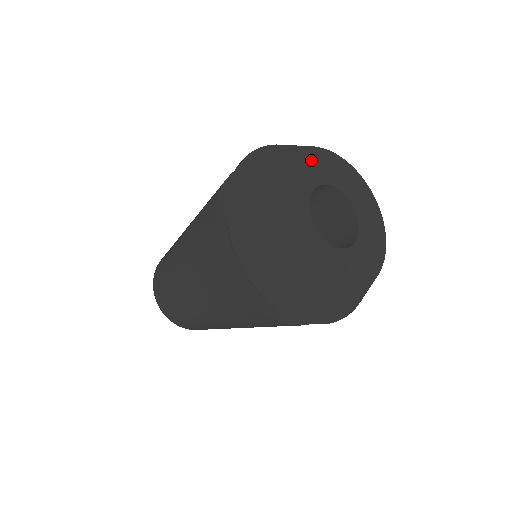
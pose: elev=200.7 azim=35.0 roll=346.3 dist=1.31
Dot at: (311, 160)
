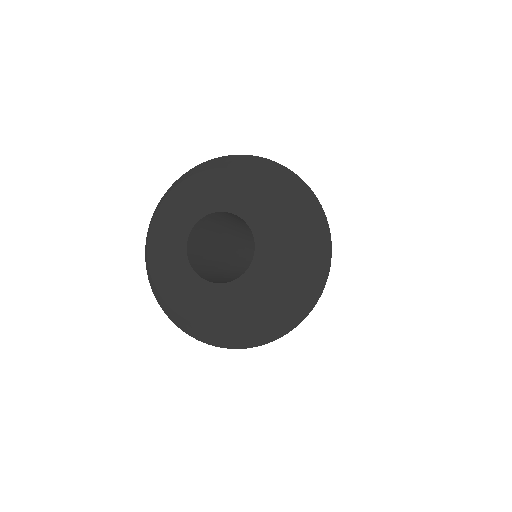
Dot at: (183, 198)
